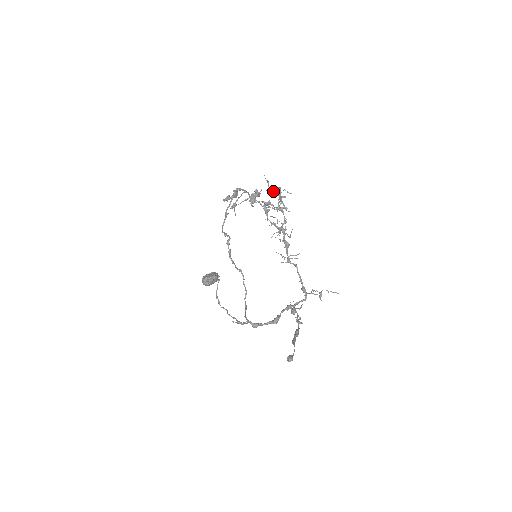
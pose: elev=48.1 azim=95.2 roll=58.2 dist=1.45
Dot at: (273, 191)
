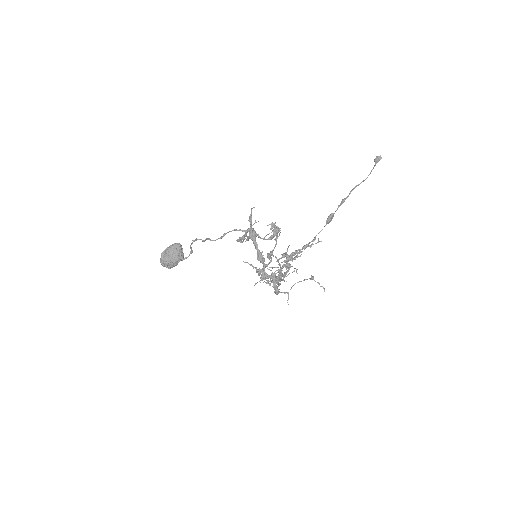
Dot at: occluded
